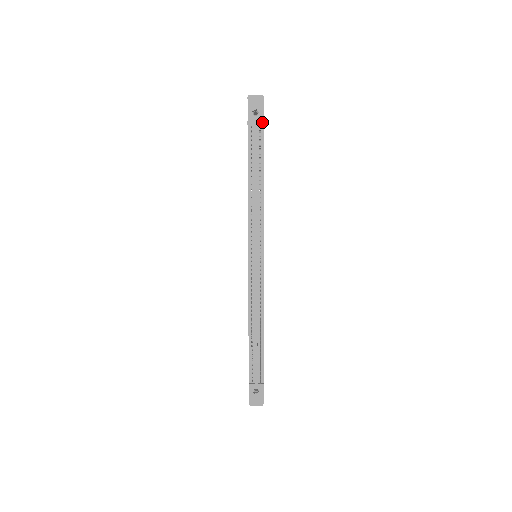
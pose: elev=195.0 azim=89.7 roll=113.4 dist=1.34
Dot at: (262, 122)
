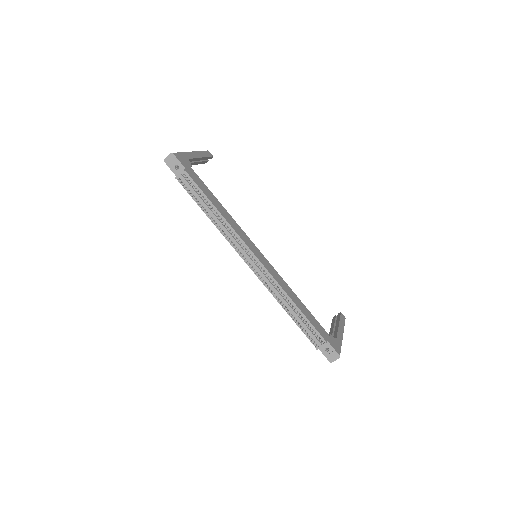
Dot at: (183, 171)
